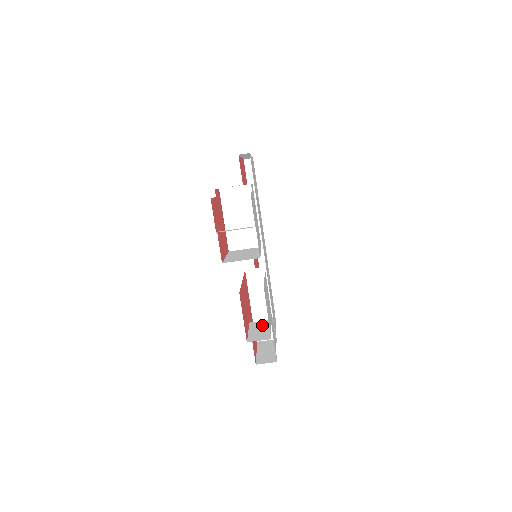
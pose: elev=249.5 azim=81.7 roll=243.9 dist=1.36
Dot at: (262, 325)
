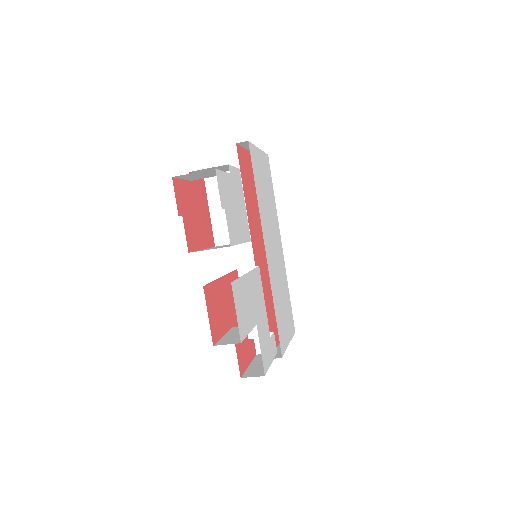
Dot at: occluded
